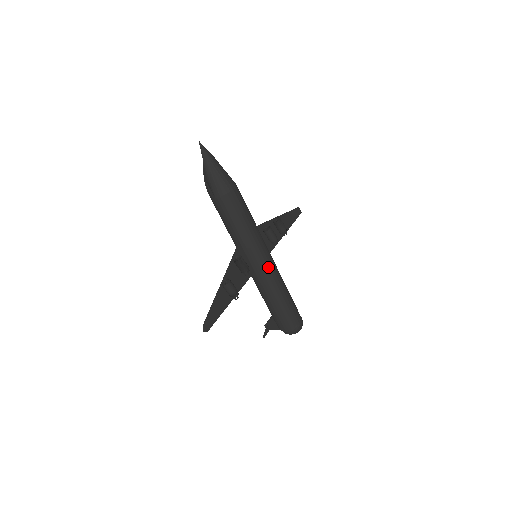
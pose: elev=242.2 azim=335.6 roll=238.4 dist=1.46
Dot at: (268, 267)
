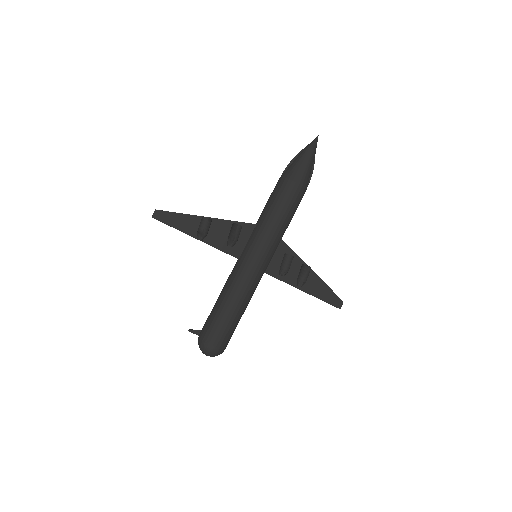
Dot at: (249, 266)
